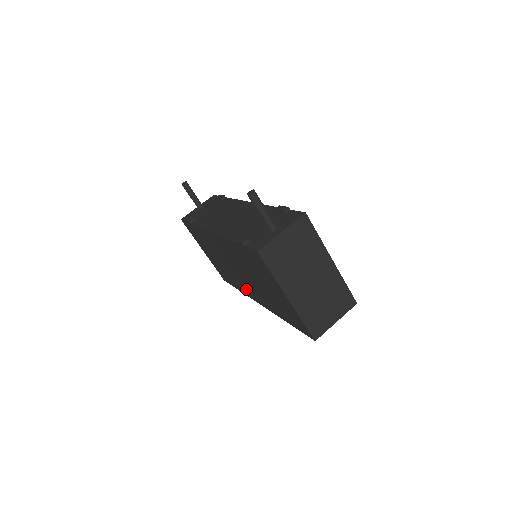
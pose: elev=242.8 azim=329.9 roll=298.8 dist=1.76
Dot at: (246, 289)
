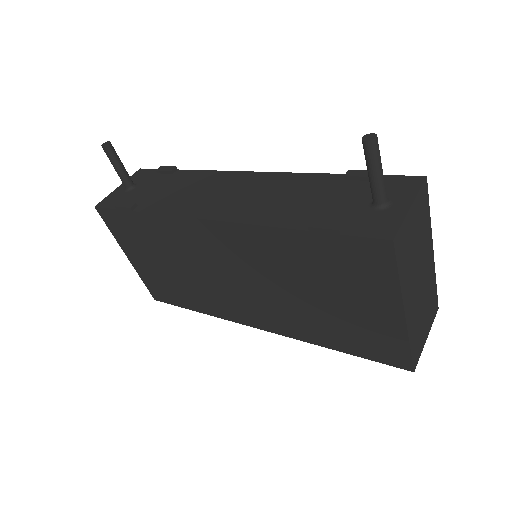
Dot at: (232, 308)
